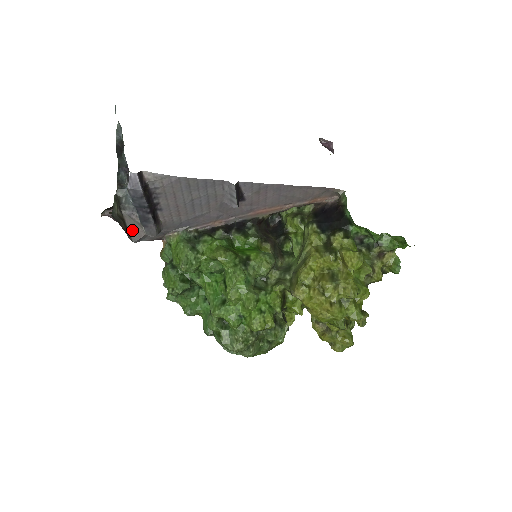
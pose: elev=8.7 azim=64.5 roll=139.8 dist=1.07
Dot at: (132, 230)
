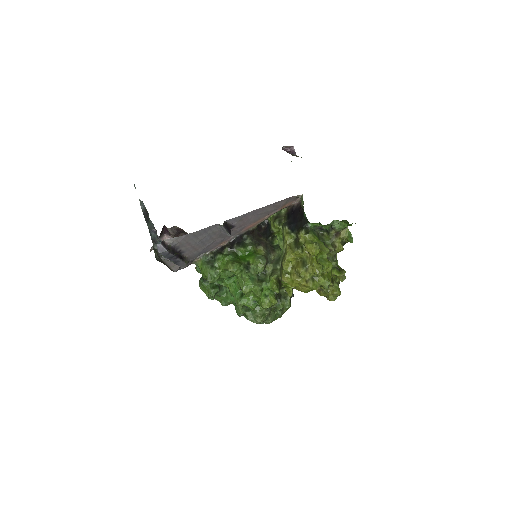
Dot at: (171, 266)
